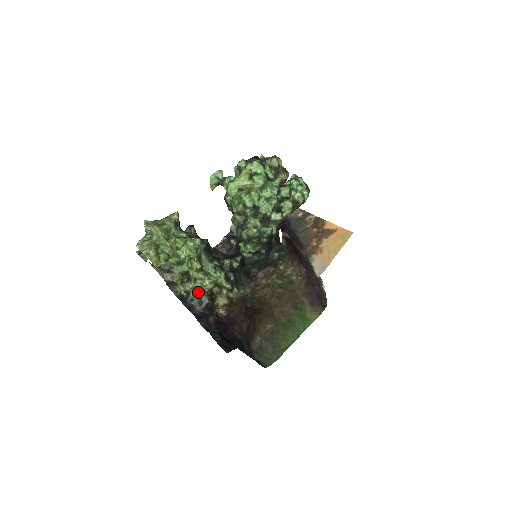
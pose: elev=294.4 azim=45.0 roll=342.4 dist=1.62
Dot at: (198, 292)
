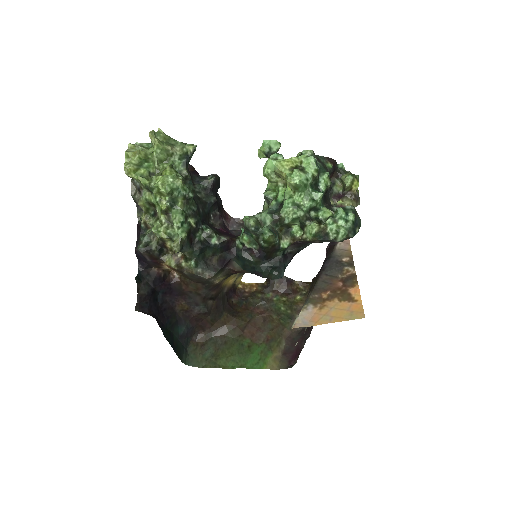
Dot at: occluded
